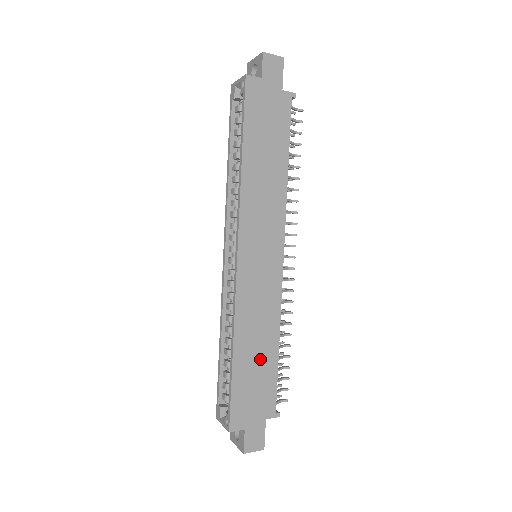
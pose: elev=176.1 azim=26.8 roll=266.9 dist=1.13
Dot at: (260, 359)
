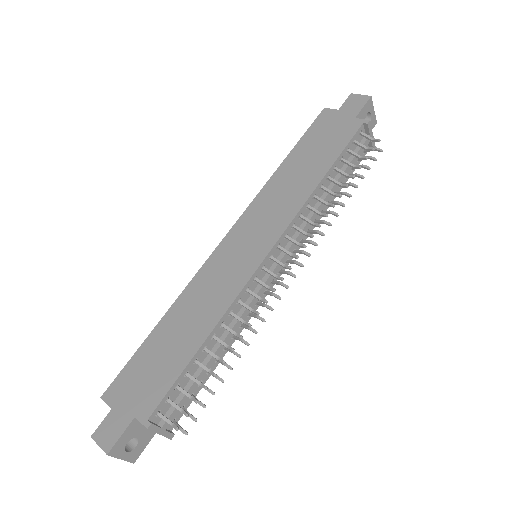
Dot at: (178, 343)
